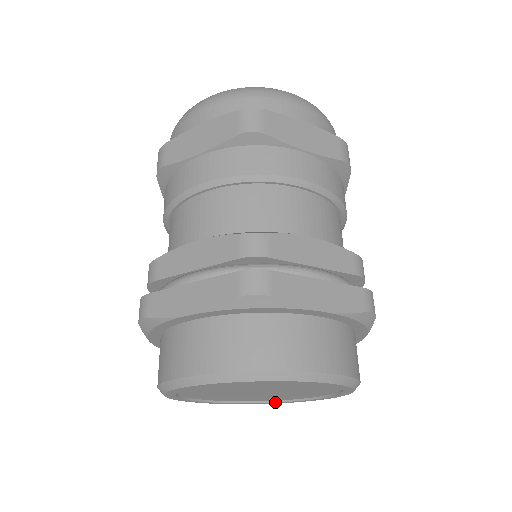
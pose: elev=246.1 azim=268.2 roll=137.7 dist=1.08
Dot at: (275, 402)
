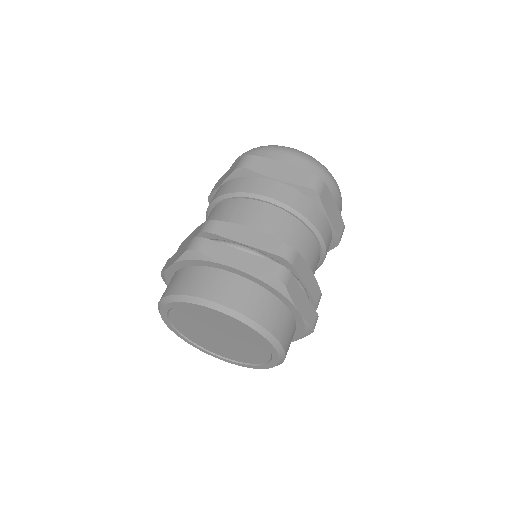
Dot at: (206, 351)
